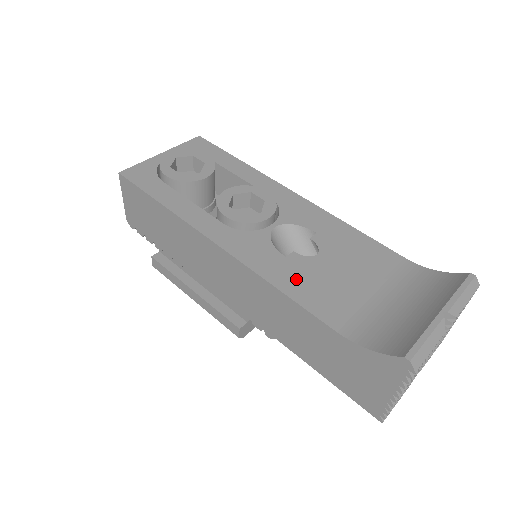
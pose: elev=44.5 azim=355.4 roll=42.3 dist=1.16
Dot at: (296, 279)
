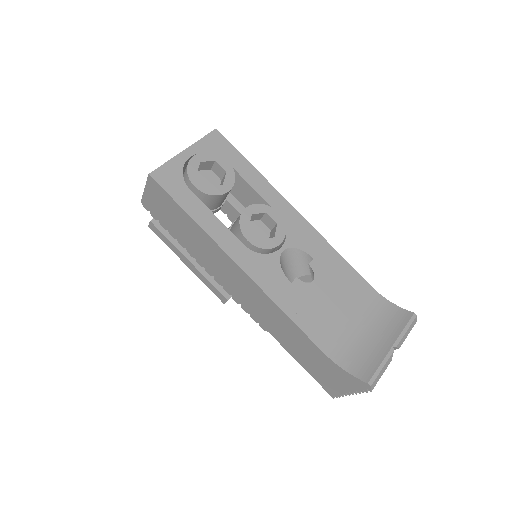
Dot at: (298, 305)
